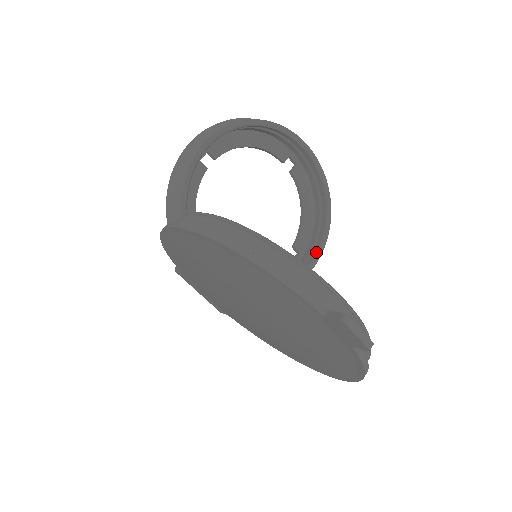
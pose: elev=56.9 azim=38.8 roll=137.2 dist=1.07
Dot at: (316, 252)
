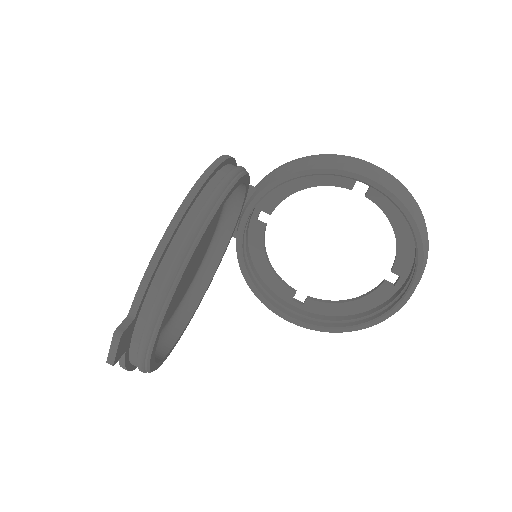
Dot at: (304, 321)
